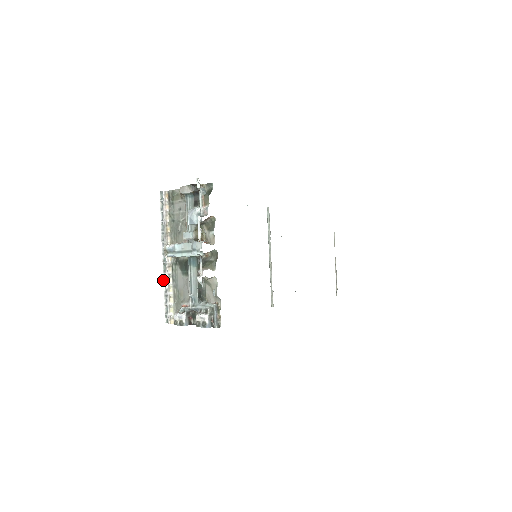
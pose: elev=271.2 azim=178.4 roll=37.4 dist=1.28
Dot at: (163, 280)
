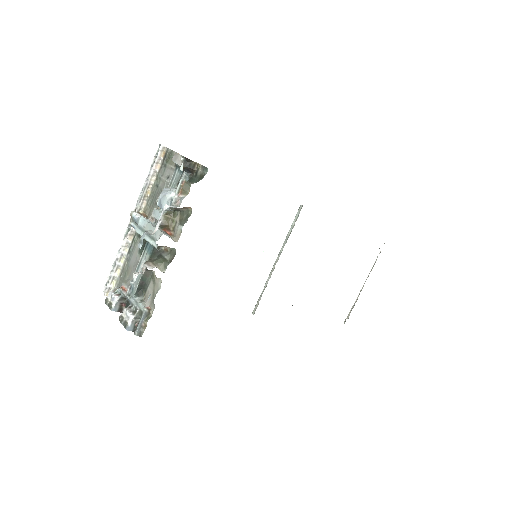
Dot at: (120, 245)
